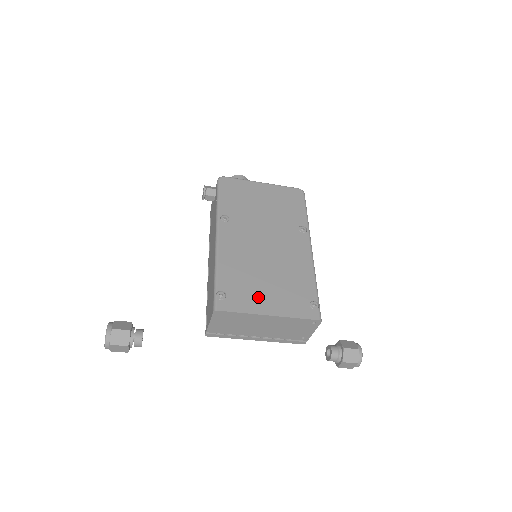
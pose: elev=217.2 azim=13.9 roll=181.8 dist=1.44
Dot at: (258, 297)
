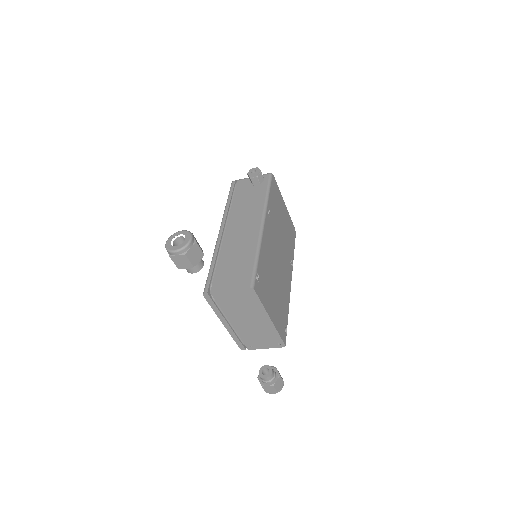
Dot at: (270, 298)
